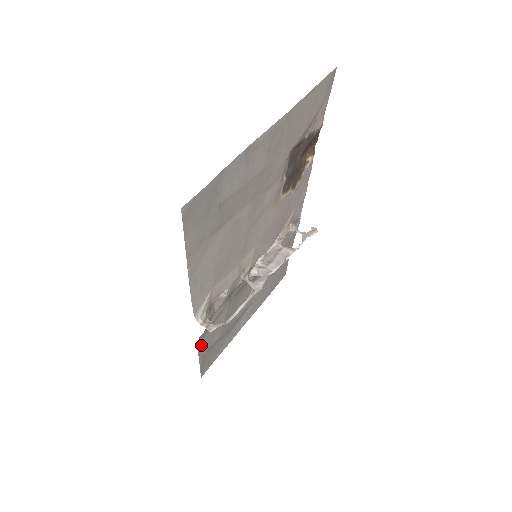
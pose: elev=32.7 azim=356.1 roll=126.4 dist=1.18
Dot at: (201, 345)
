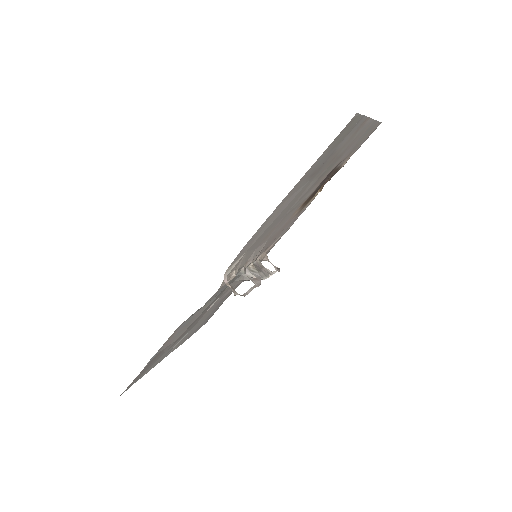
Dot at: (175, 331)
